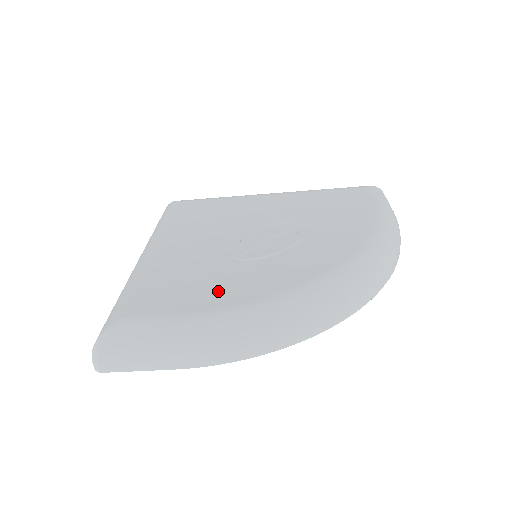
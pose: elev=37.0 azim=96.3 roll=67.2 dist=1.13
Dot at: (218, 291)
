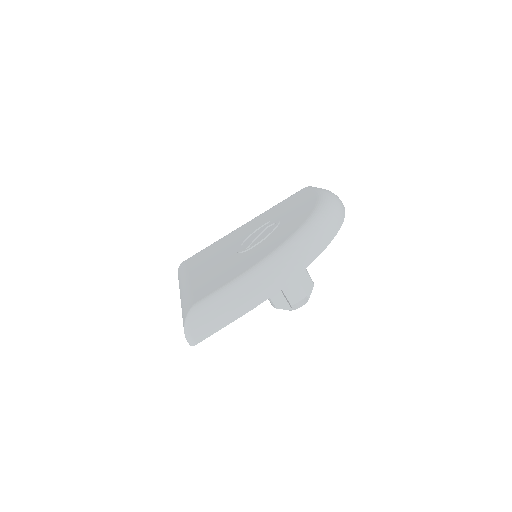
Dot at: (244, 265)
